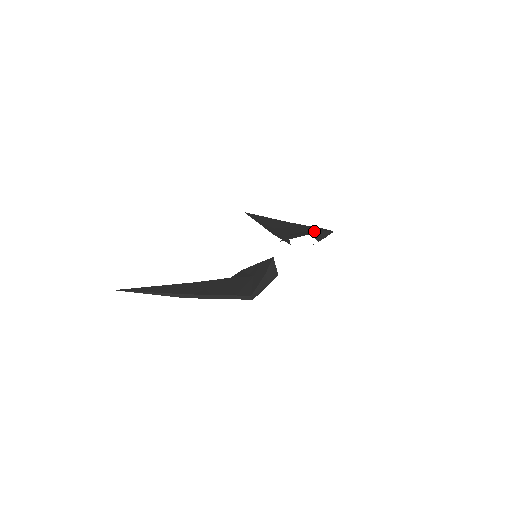
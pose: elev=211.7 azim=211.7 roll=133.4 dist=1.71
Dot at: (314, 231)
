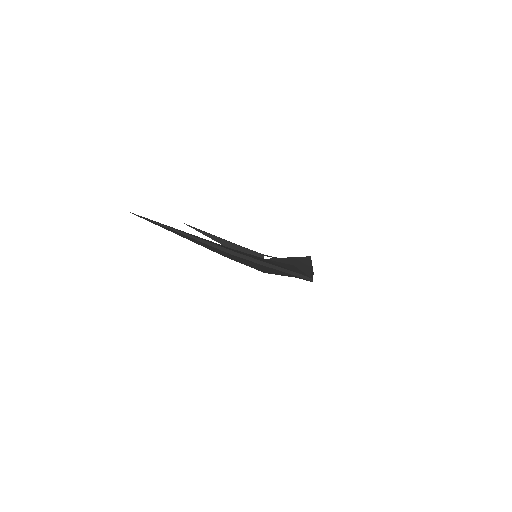
Dot at: occluded
